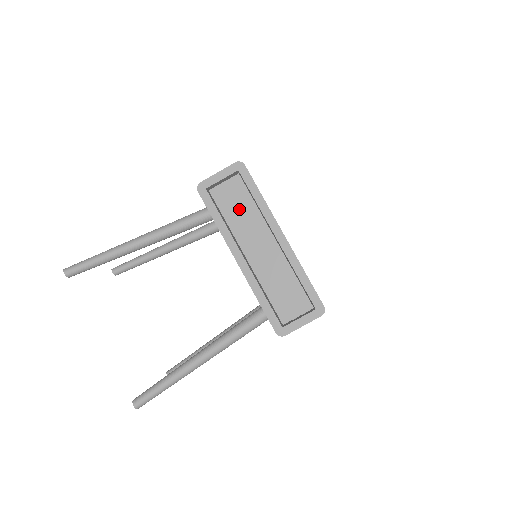
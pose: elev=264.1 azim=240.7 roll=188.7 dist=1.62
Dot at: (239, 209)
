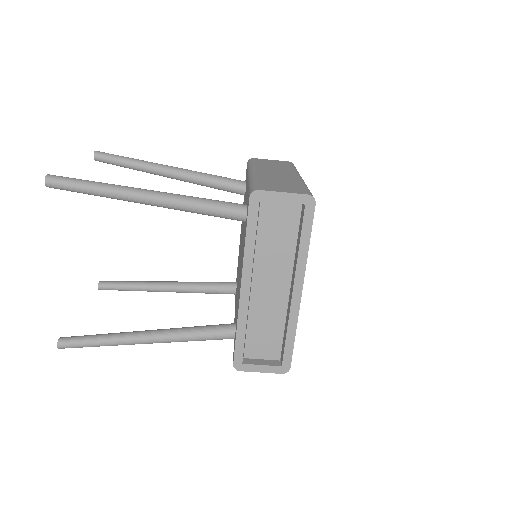
Dot at: (277, 238)
